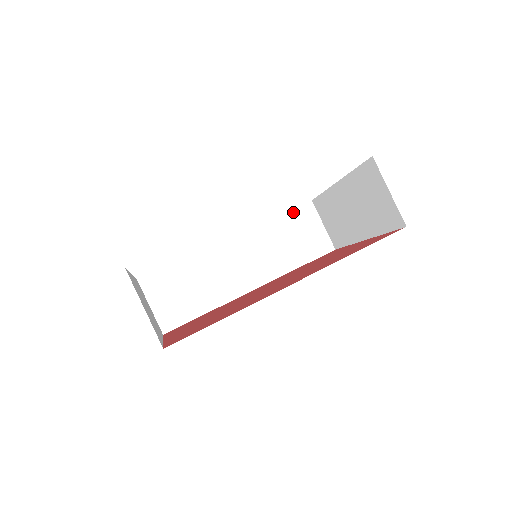
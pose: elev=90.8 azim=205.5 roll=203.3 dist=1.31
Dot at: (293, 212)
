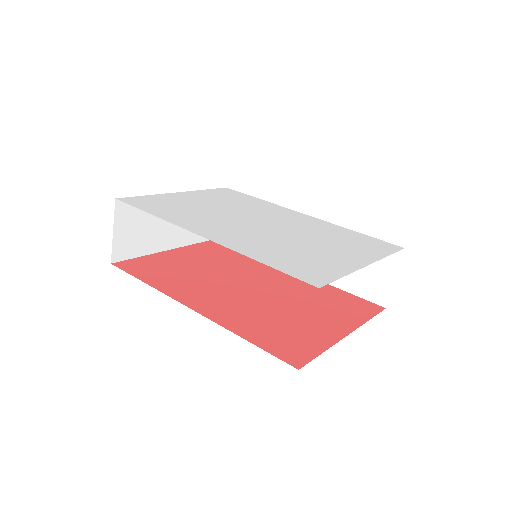
Dot at: occluded
